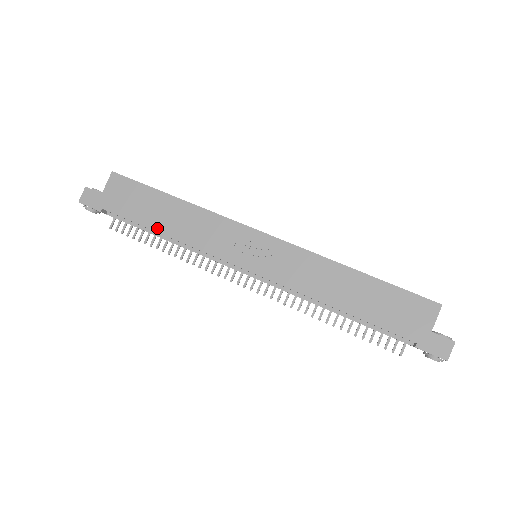
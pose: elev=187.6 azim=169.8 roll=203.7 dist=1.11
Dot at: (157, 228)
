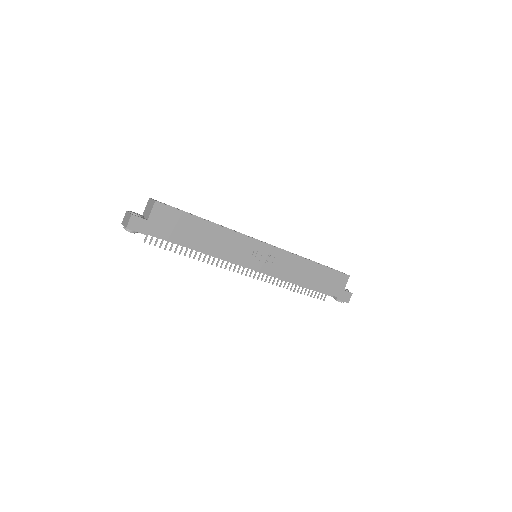
Dot at: (196, 246)
